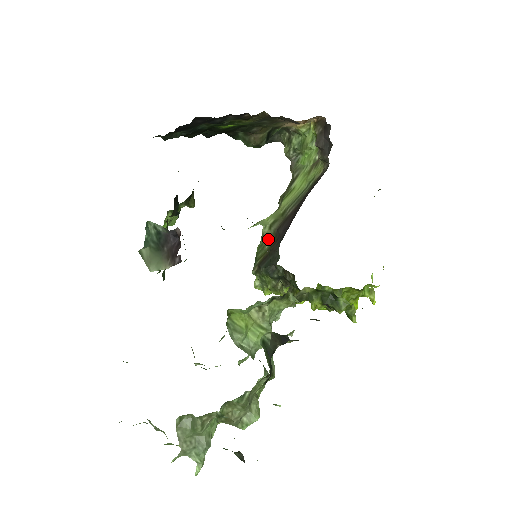
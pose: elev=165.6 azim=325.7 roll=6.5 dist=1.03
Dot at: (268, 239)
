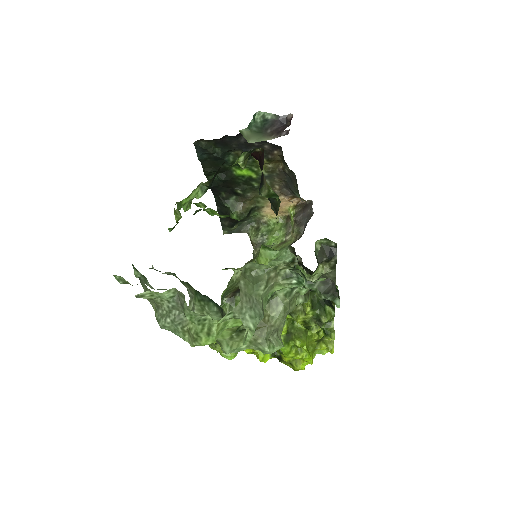
Dot at: occluded
